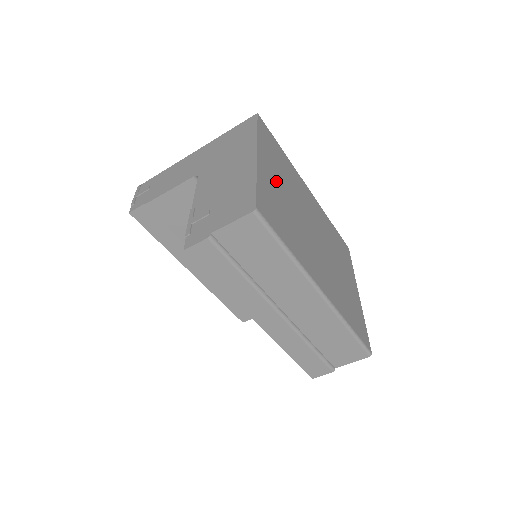
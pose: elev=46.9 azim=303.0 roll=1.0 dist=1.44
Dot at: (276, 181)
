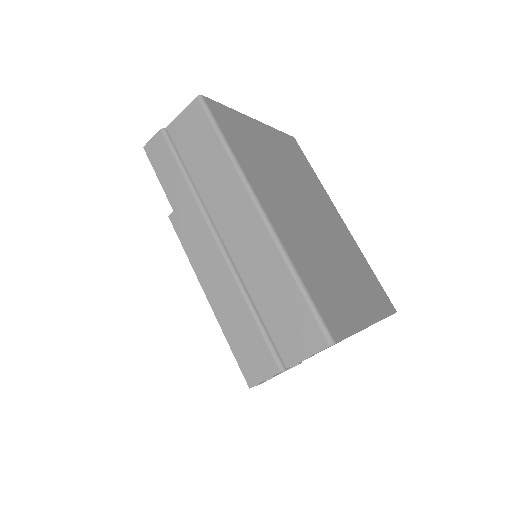
Dot at: (270, 146)
